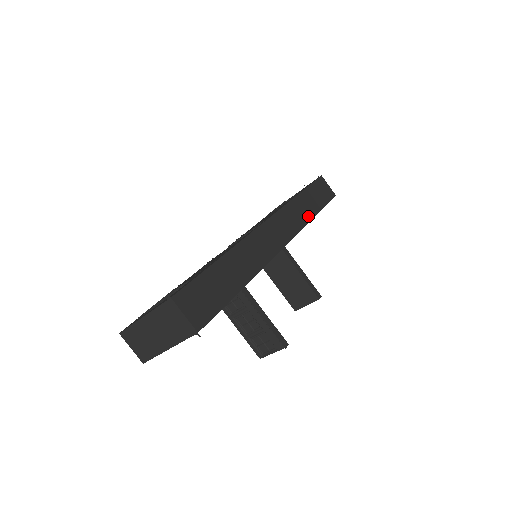
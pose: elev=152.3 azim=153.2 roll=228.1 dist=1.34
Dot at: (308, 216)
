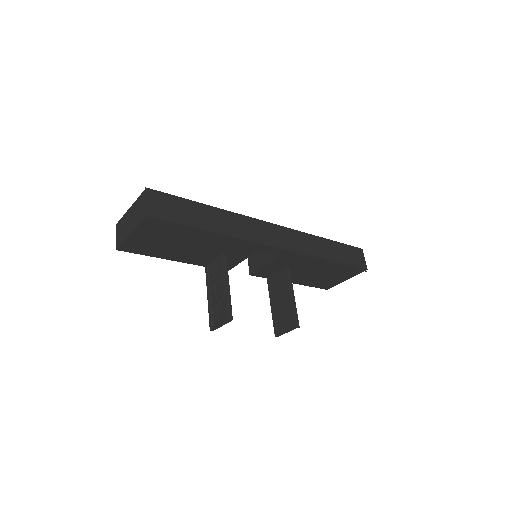
Dot at: (319, 254)
